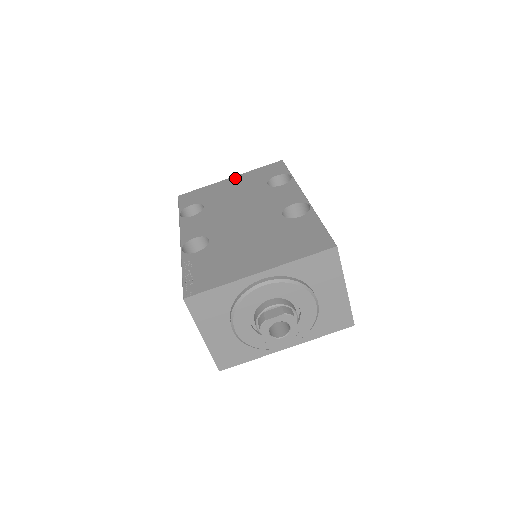
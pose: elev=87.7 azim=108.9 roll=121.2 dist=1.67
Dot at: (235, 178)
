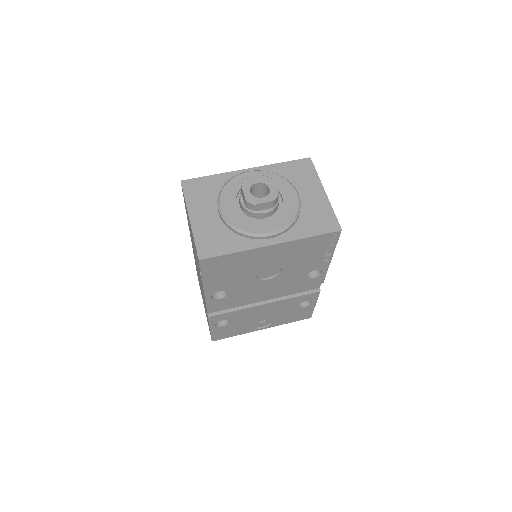
Dot at: occluded
